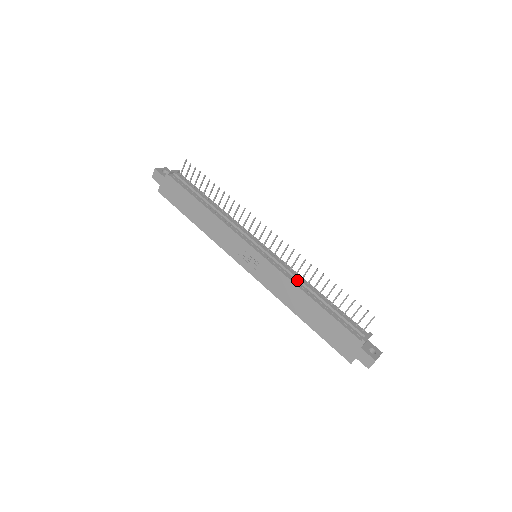
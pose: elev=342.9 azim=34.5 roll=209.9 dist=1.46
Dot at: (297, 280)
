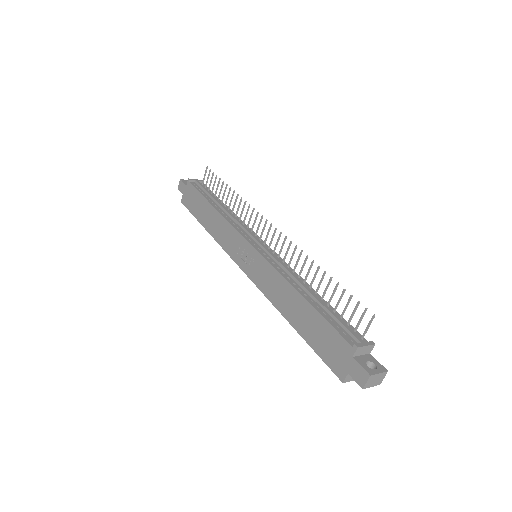
Dot at: (291, 277)
